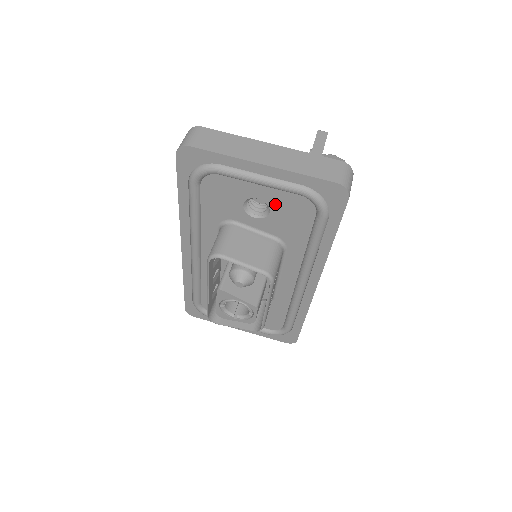
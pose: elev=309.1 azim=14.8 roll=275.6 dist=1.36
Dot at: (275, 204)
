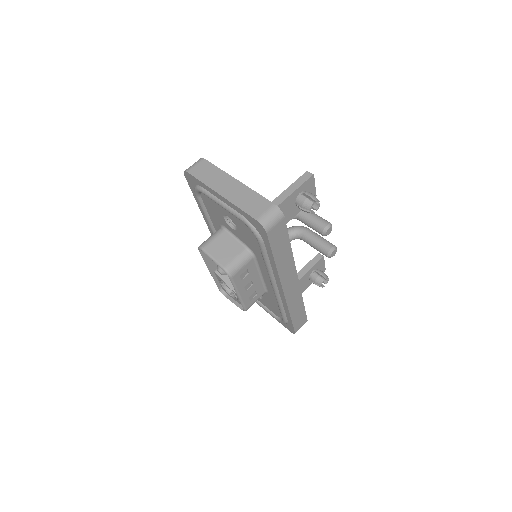
Dot at: (237, 223)
